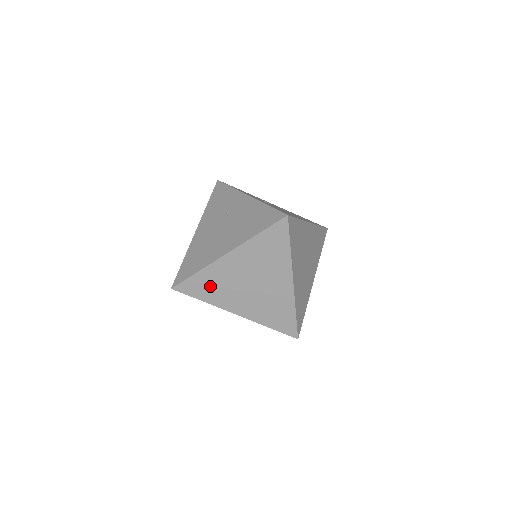
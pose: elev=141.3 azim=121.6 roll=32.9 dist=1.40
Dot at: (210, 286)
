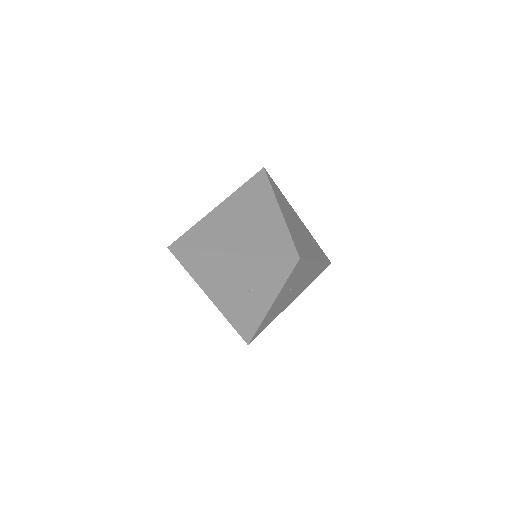
Dot at: (204, 235)
